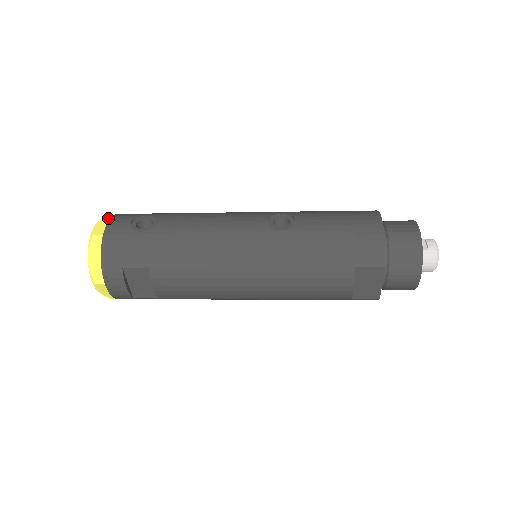
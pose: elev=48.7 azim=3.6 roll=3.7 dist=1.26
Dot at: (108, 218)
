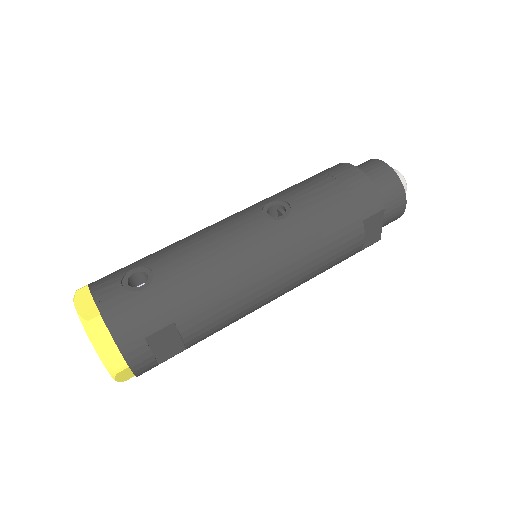
Dot at: (83, 295)
